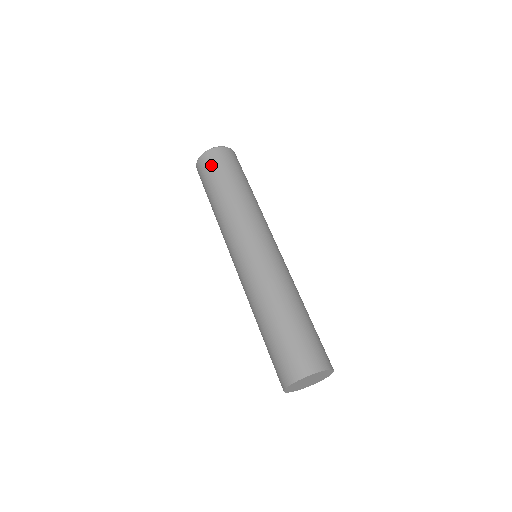
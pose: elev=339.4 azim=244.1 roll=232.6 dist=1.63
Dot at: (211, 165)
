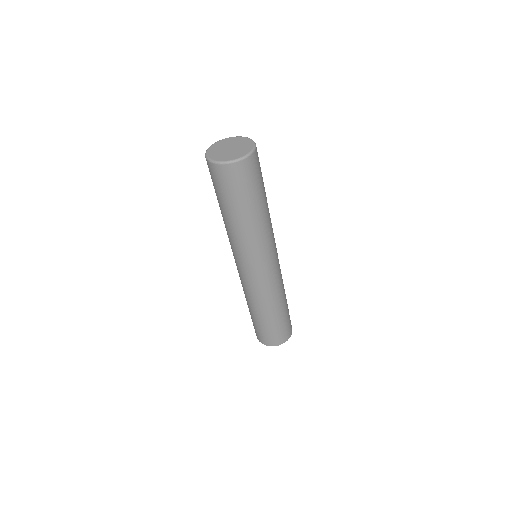
Dot at: (242, 182)
